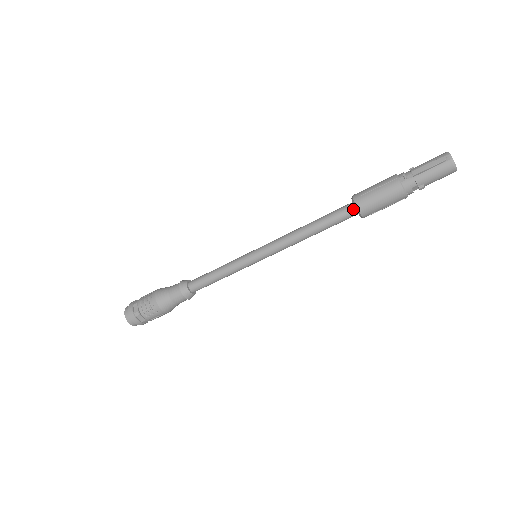
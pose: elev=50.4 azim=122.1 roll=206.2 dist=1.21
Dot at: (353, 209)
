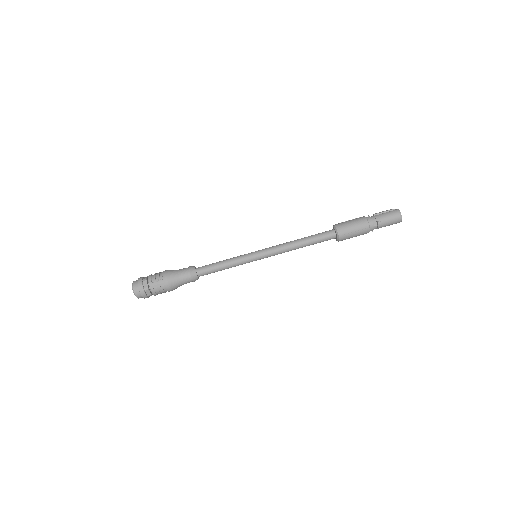
Dot at: (333, 230)
